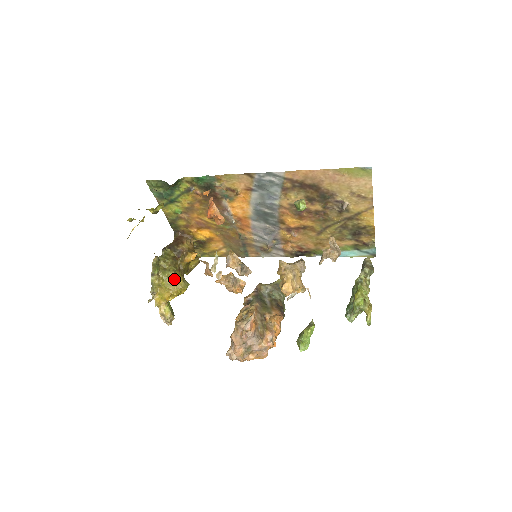
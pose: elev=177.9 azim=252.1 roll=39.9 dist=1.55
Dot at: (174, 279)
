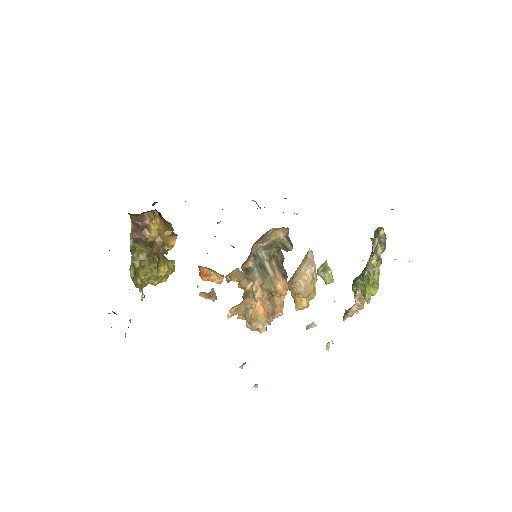
Dot at: (160, 275)
